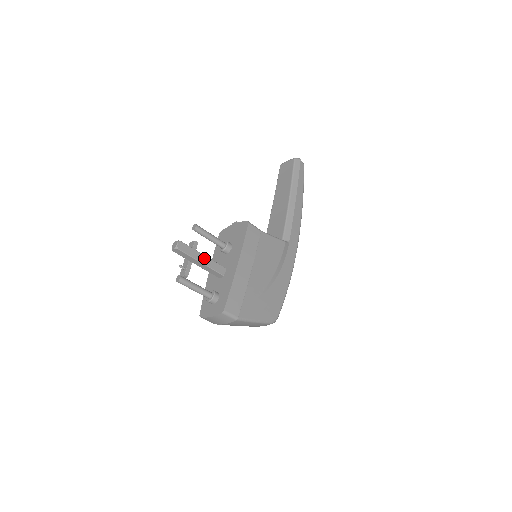
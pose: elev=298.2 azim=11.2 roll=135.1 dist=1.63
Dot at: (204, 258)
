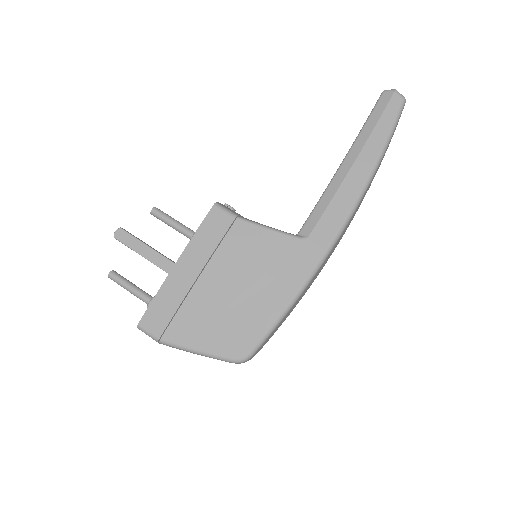
Dot at: (150, 252)
